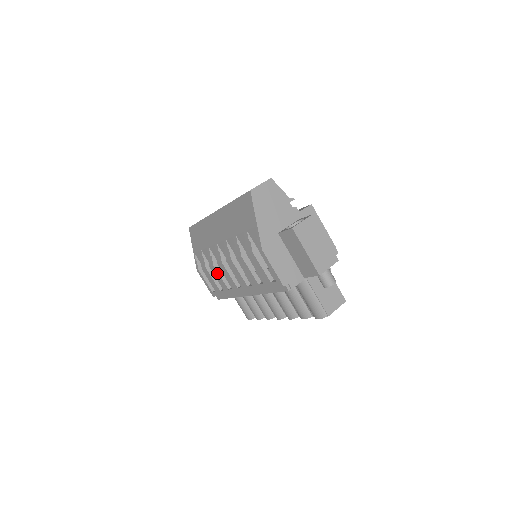
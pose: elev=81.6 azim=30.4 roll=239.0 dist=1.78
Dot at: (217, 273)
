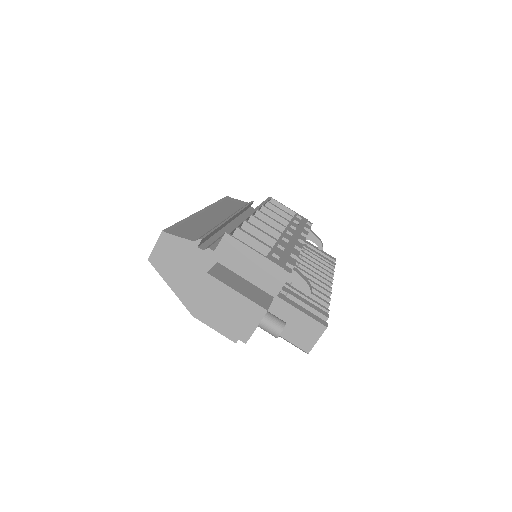
Dot at: occluded
